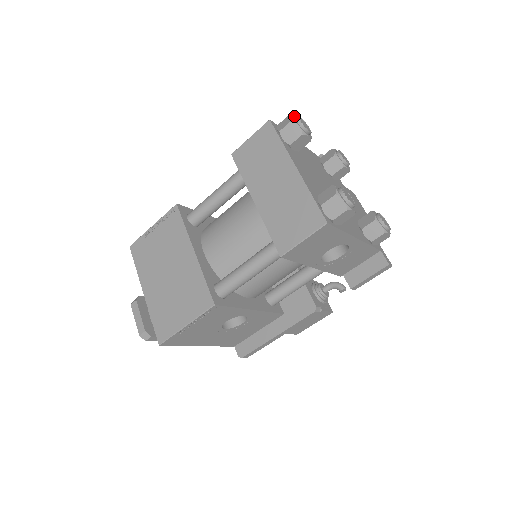
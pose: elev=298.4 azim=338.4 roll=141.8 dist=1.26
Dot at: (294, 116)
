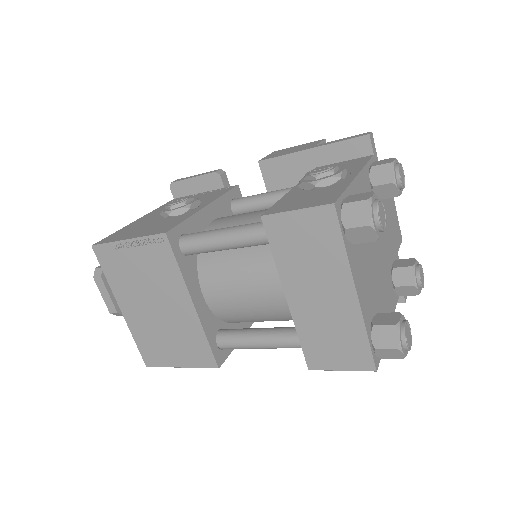
Dot at: (372, 208)
